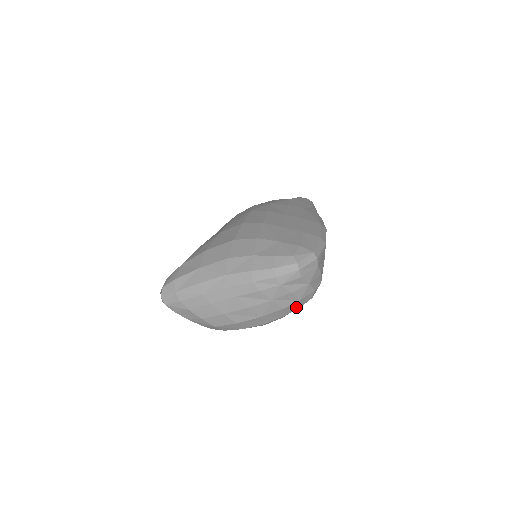
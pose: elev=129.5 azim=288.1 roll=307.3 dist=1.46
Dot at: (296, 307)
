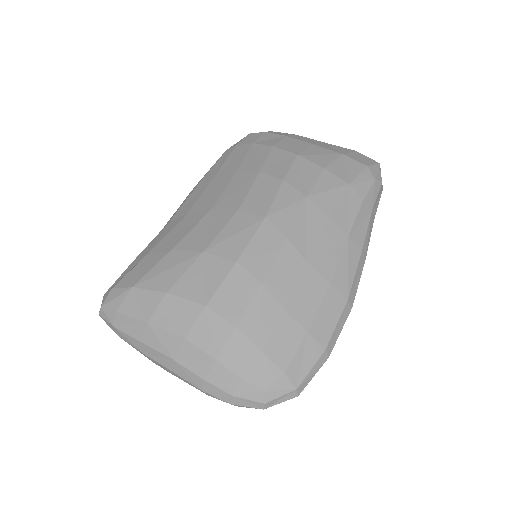
Dot at: occluded
